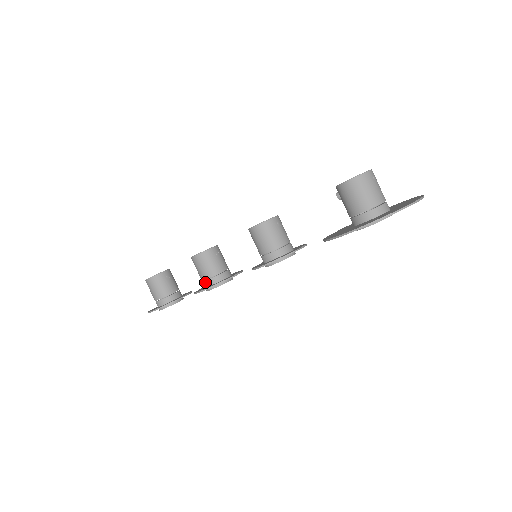
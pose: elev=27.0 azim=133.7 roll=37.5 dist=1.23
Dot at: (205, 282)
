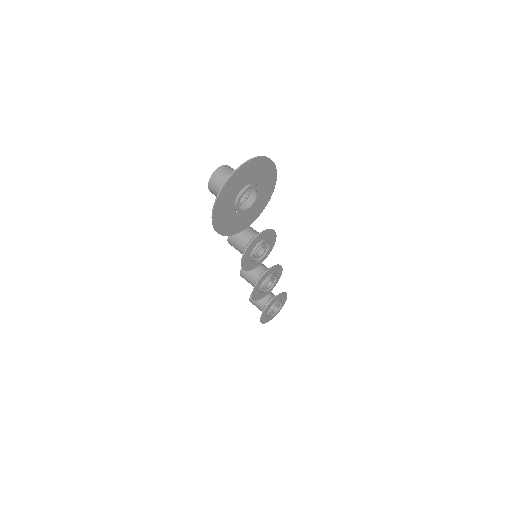
Dot at: occluded
